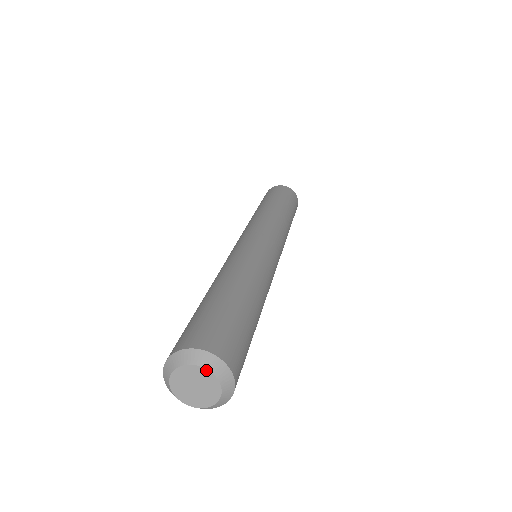
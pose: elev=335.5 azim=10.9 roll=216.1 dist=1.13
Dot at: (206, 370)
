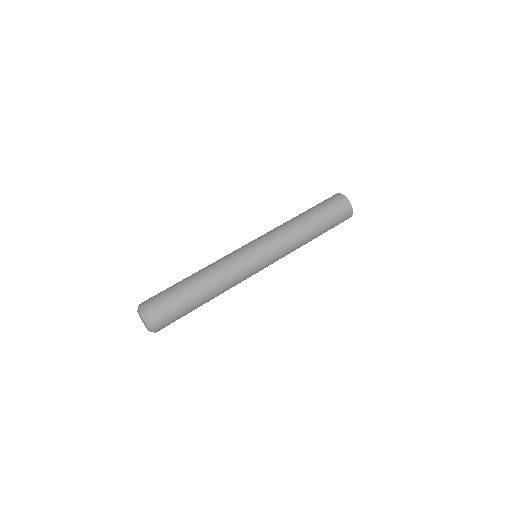
Dot at: (142, 317)
